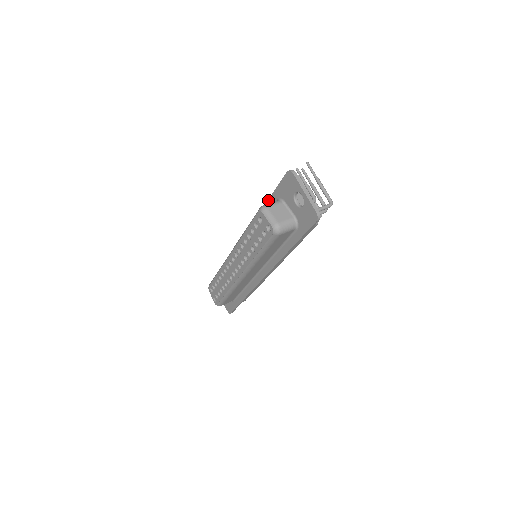
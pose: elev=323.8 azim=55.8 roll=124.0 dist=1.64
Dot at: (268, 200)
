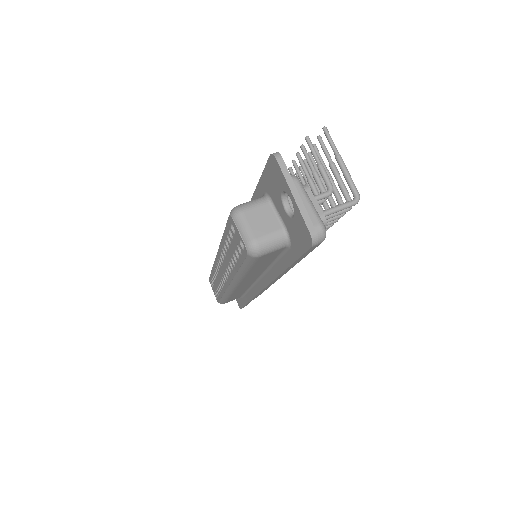
Dot at: (255, 191)
